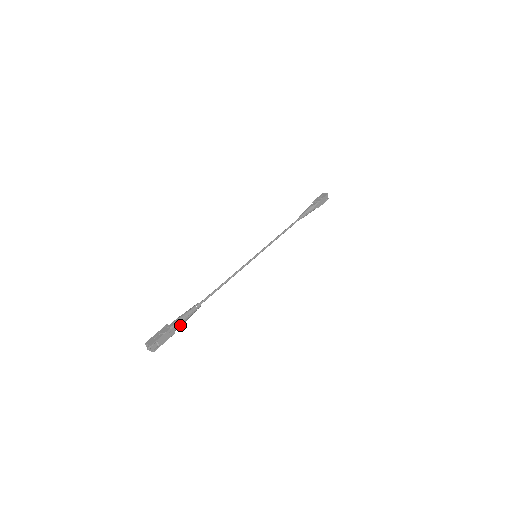
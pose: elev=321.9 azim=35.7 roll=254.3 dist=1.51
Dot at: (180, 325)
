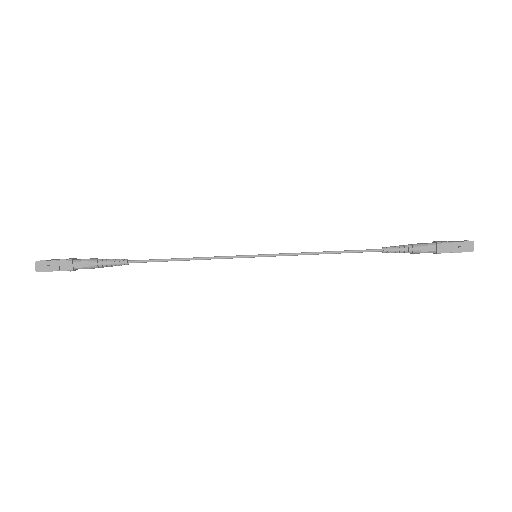
Dot at: (87, 268)
